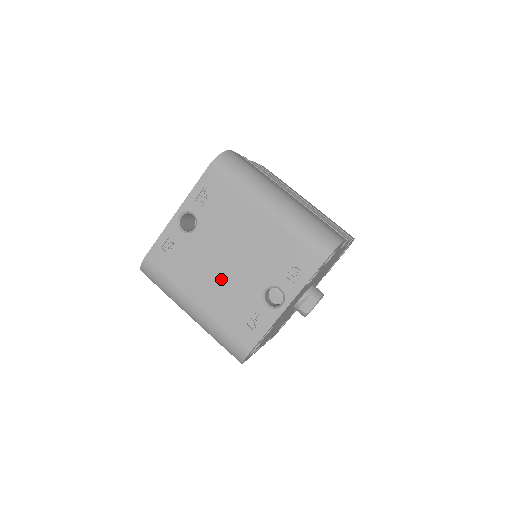
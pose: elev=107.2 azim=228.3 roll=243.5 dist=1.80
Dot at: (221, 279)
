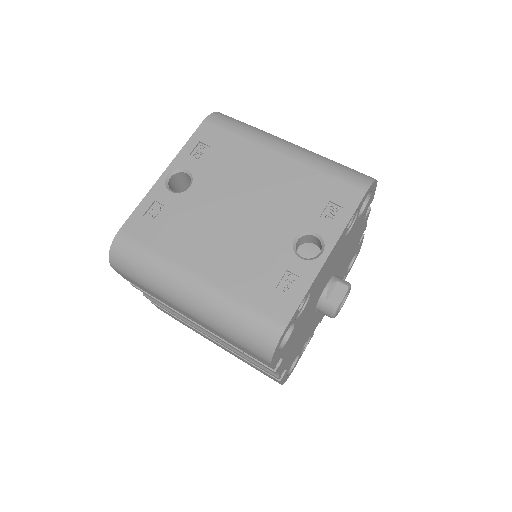
Dot at: (232, 237)
